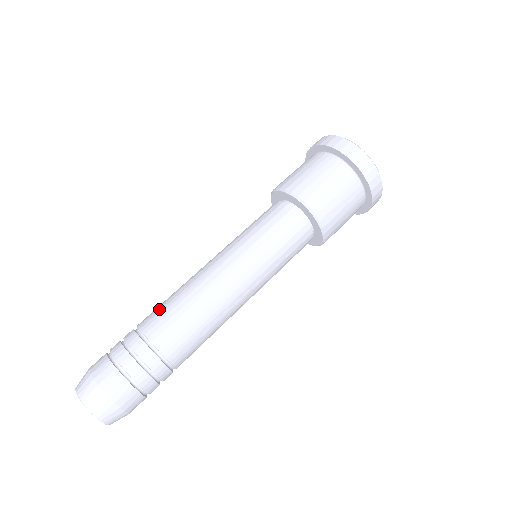
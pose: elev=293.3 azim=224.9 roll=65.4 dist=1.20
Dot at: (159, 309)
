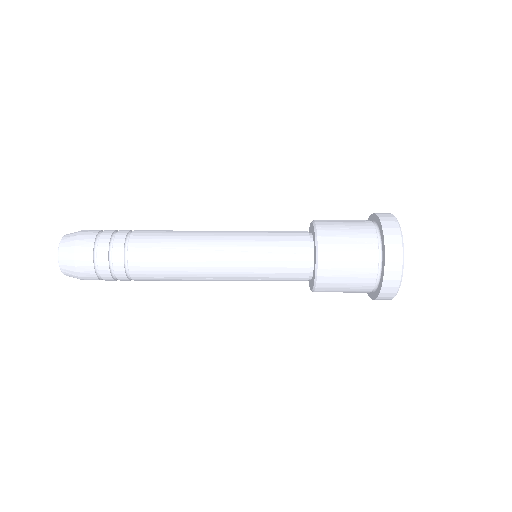
Dot at: occluded
